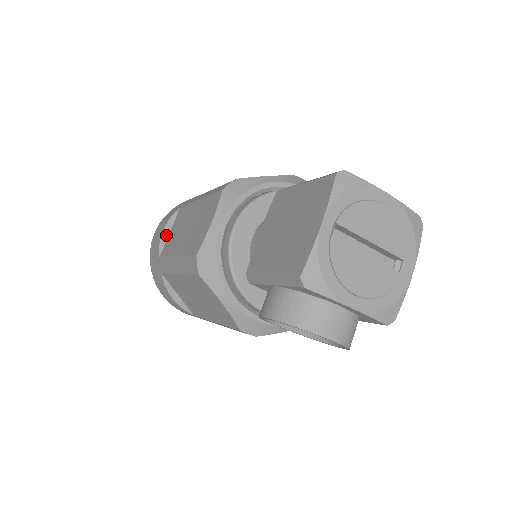
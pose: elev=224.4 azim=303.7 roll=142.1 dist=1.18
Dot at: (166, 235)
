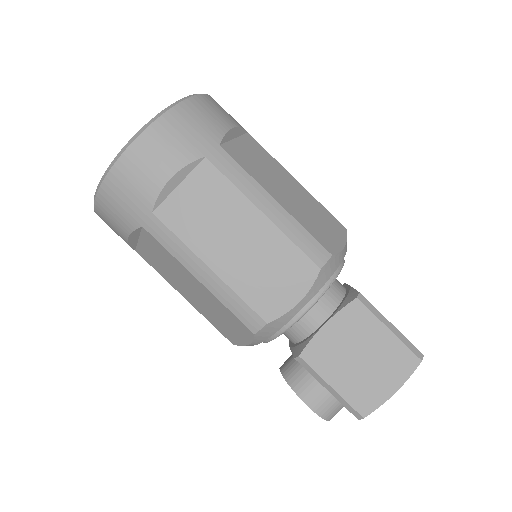
Dot at: (172, 187)
